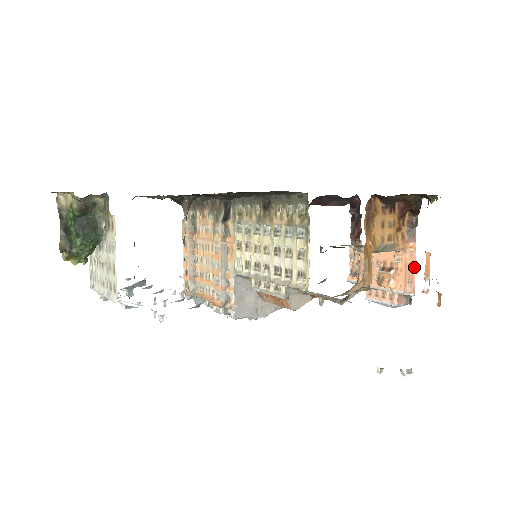
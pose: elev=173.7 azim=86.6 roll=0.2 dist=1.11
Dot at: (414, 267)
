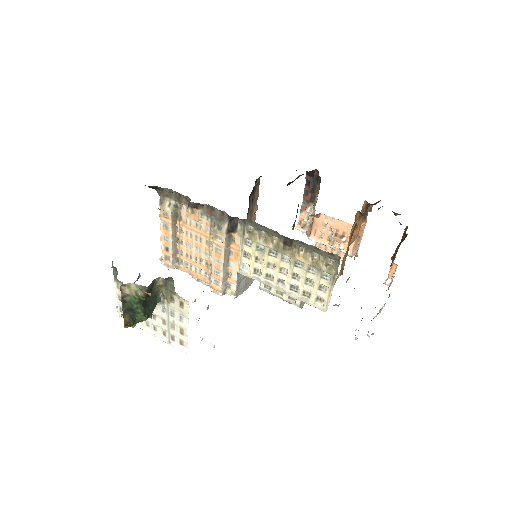
Dot at: (361, 238)
